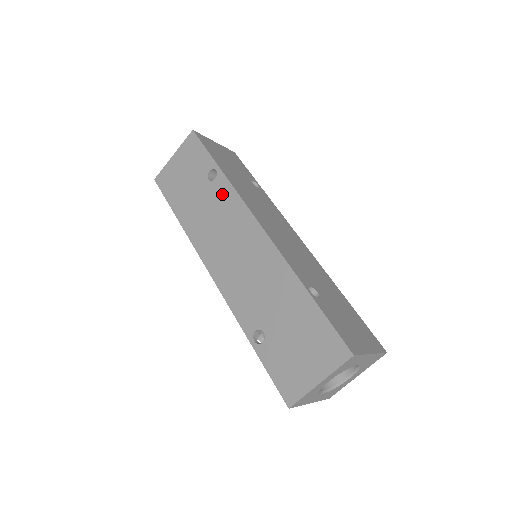
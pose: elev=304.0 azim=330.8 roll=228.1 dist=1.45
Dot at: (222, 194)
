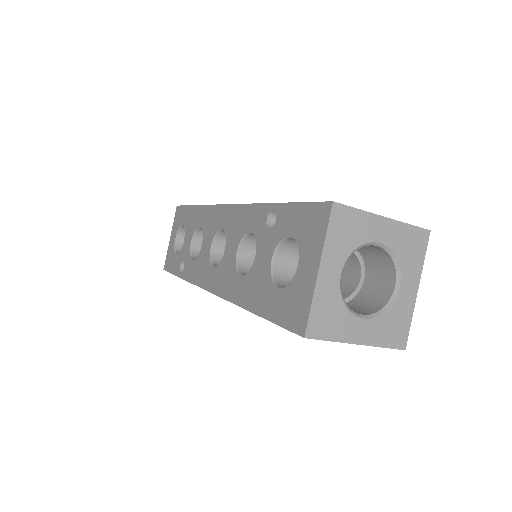
Dot at: occluded
